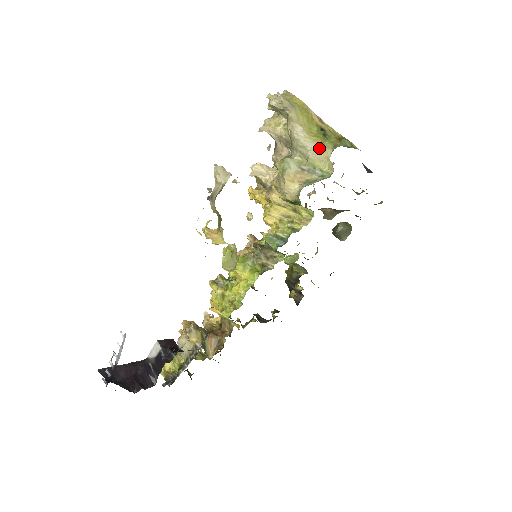
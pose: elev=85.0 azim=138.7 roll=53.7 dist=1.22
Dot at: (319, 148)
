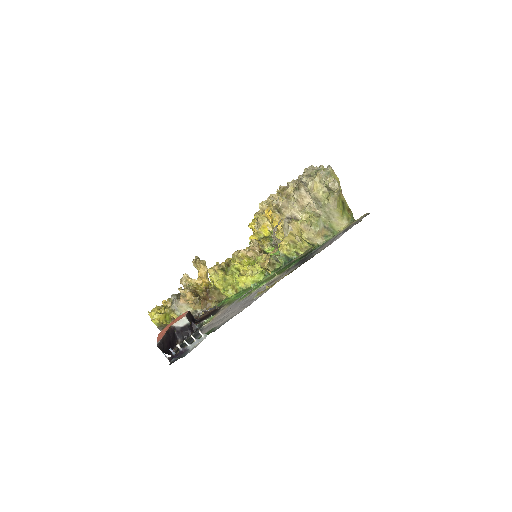
Dot at: (340, 218)
